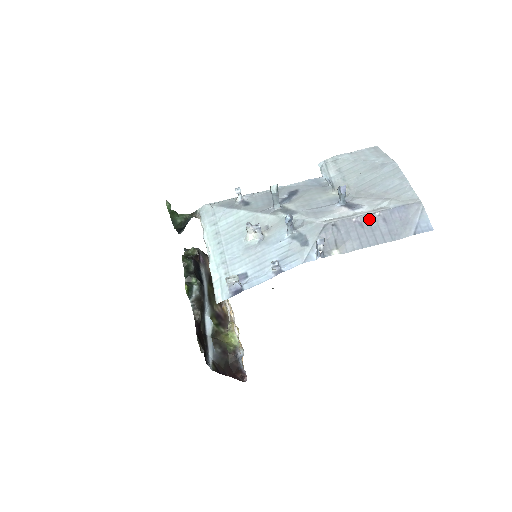
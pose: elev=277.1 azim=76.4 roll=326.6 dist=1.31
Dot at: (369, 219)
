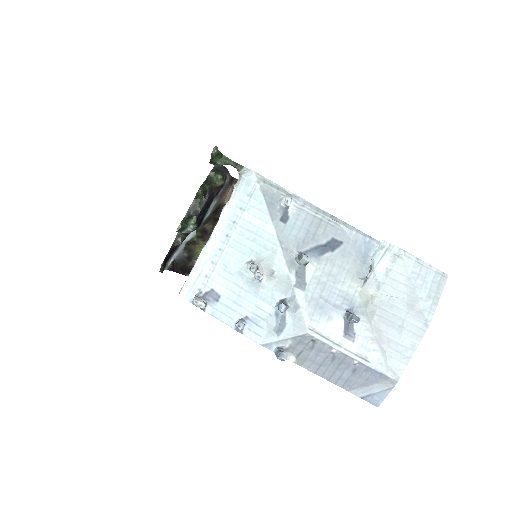
Dot at: (344, 360)
